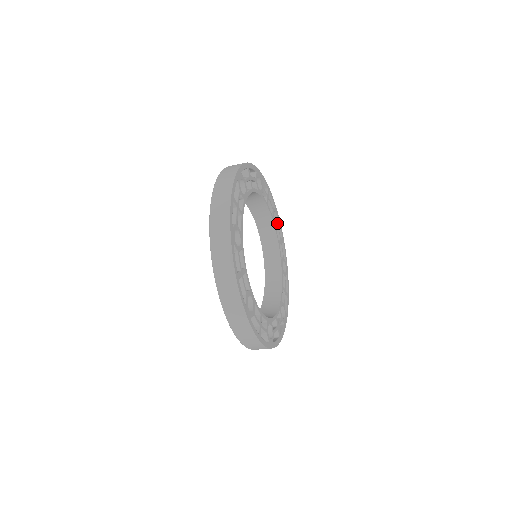
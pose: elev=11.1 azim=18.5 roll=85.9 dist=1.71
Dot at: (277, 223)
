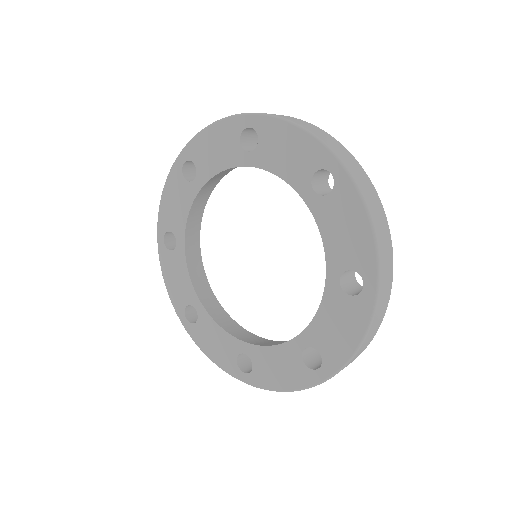
Dot at: occluded
